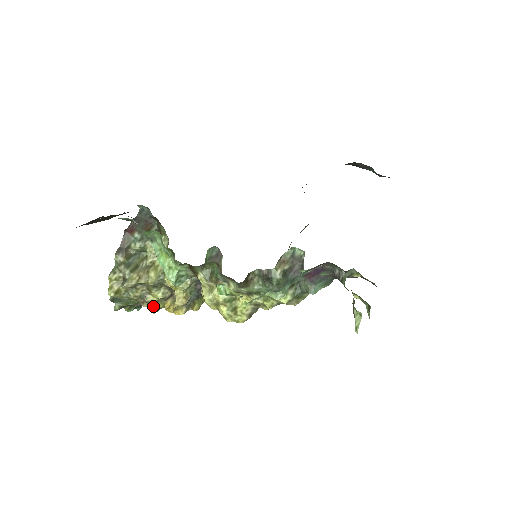
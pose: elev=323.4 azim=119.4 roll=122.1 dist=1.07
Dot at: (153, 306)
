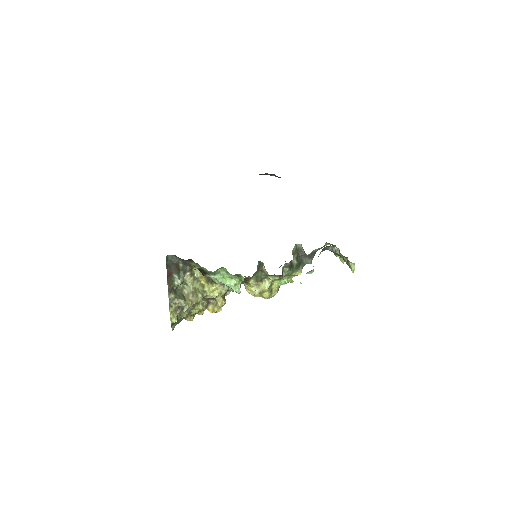
Dot at: (193, 316)
